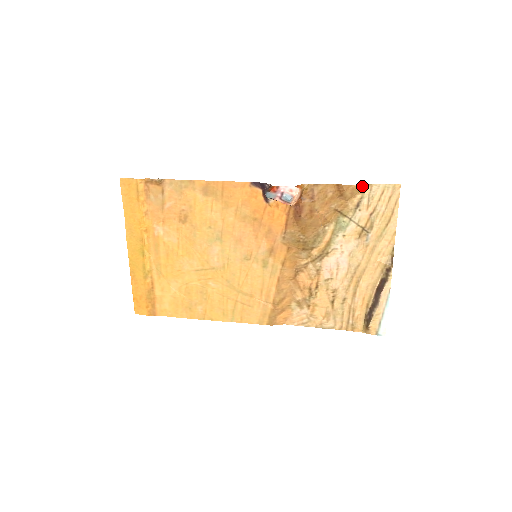
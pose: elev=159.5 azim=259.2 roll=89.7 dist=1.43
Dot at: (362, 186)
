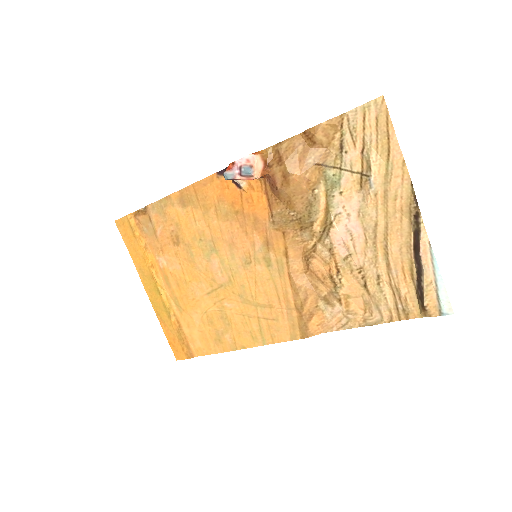
Dot at: (334, 120)
